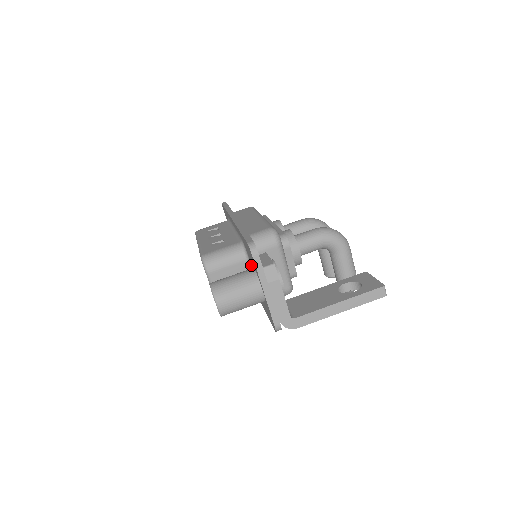
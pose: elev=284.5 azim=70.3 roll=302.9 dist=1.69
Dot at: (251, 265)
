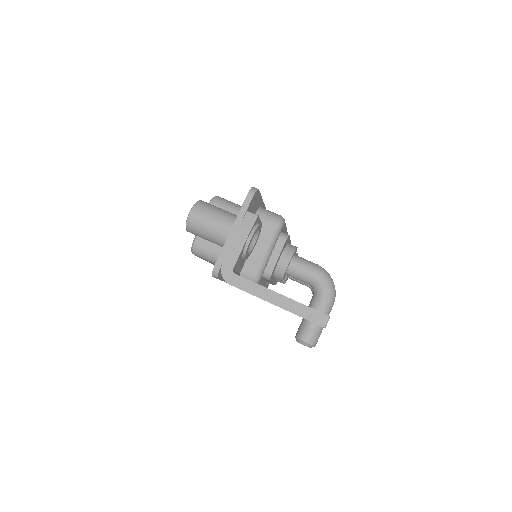
Dot at: occluded
